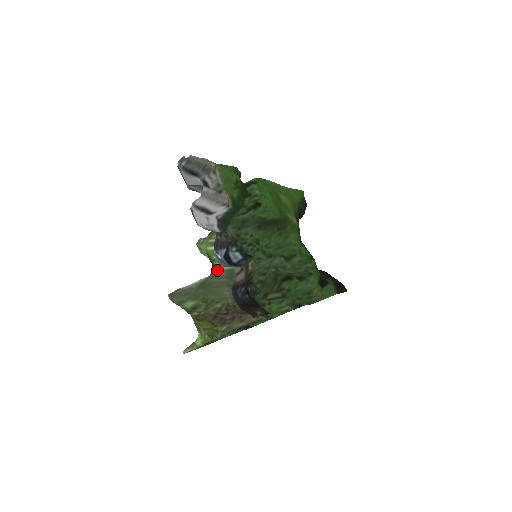
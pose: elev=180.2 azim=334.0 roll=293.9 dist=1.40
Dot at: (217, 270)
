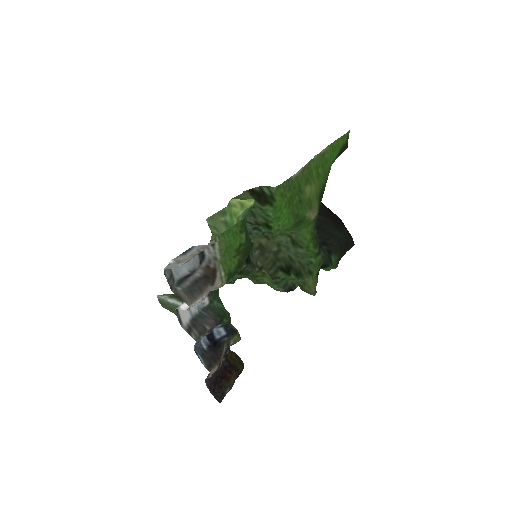
Dot at: occluded
